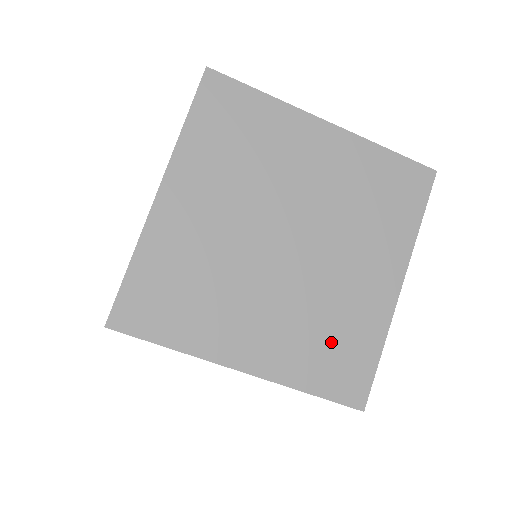
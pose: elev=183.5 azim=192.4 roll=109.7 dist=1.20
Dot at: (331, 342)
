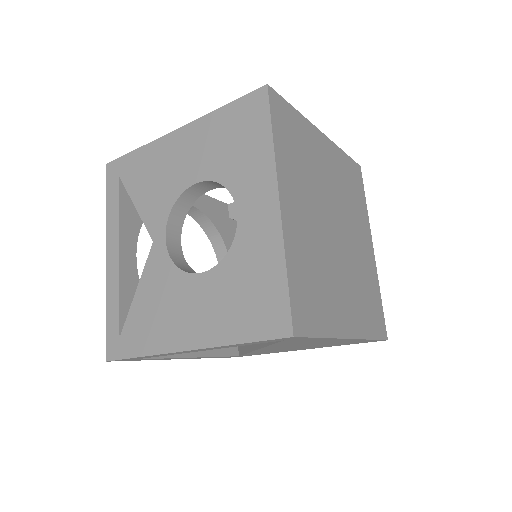
Dot at: (368, 298)
